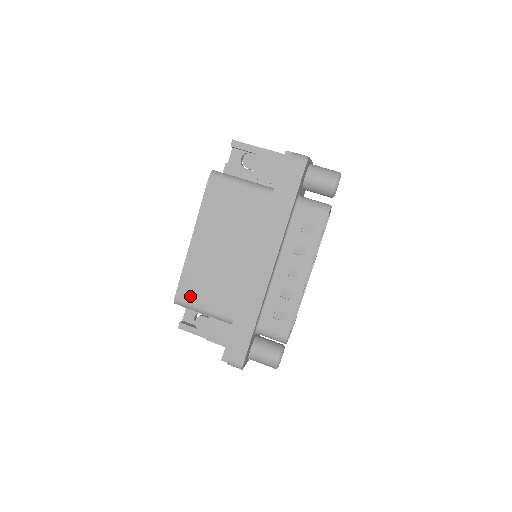
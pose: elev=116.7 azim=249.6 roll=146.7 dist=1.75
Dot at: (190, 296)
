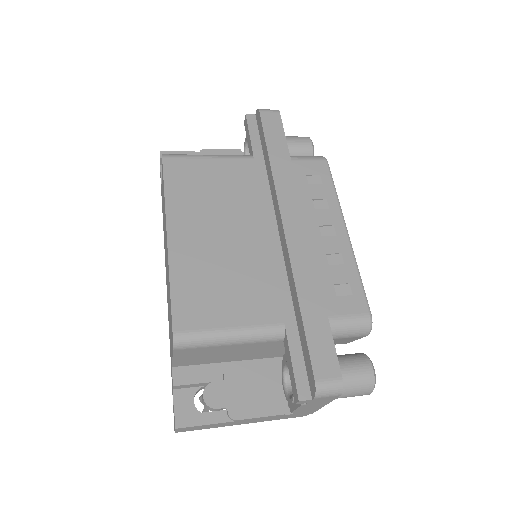
Dot at: (199, 318)
